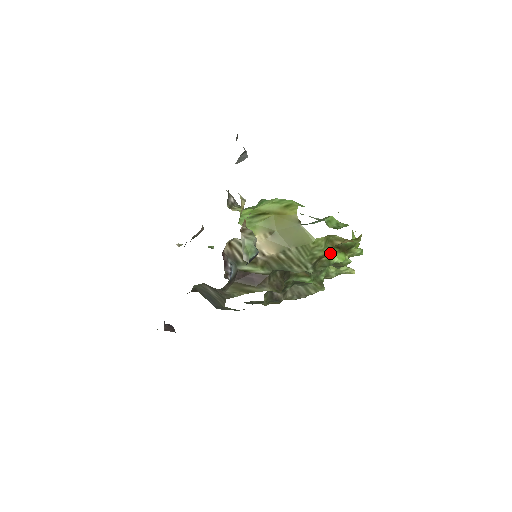
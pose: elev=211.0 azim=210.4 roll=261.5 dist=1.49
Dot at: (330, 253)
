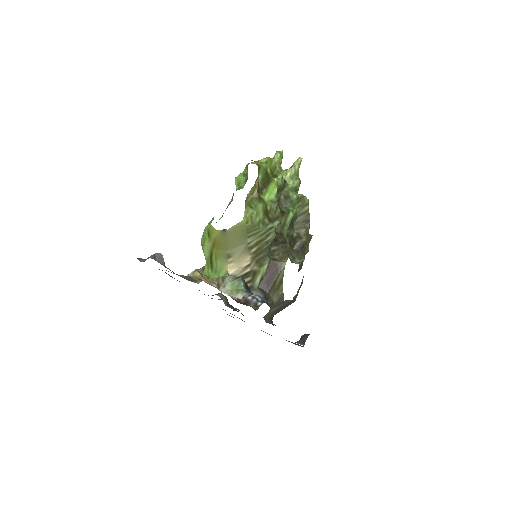
Dot at: (265, 200)
